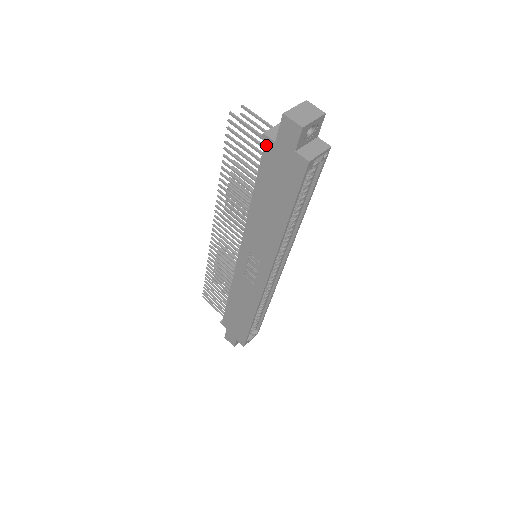
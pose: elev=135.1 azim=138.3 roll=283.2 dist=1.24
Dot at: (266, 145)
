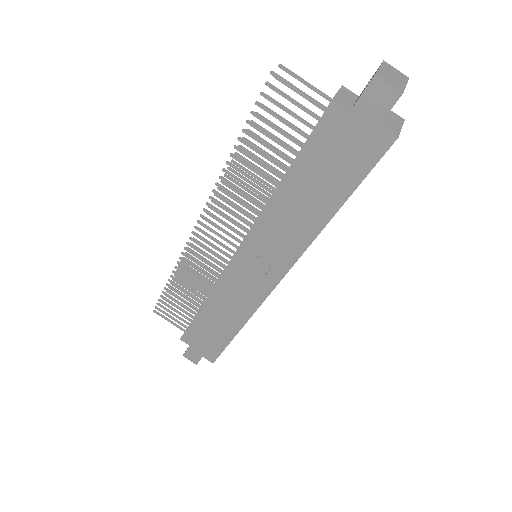
Dot at: (332, 116)
